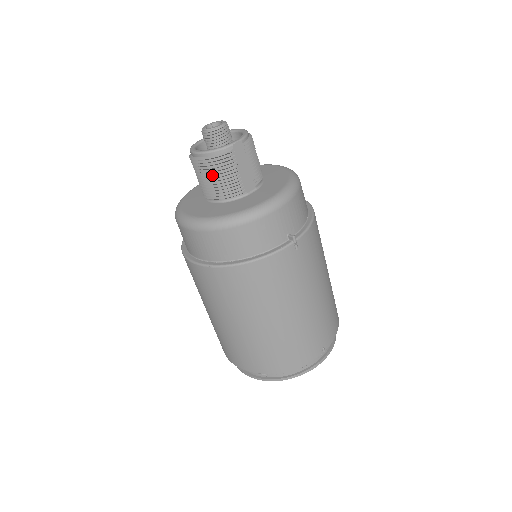
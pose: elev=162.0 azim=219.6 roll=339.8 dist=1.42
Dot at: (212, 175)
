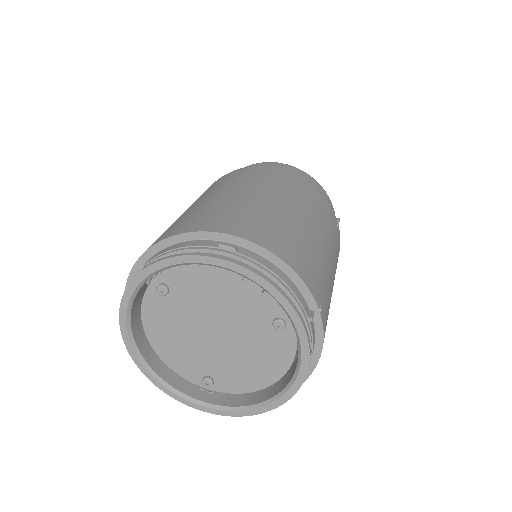
Dot at: occluded
